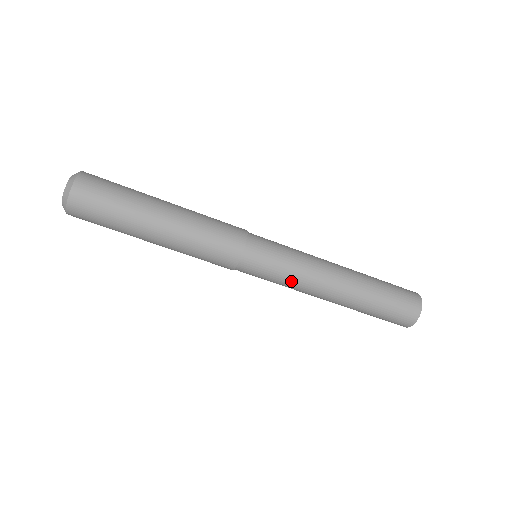
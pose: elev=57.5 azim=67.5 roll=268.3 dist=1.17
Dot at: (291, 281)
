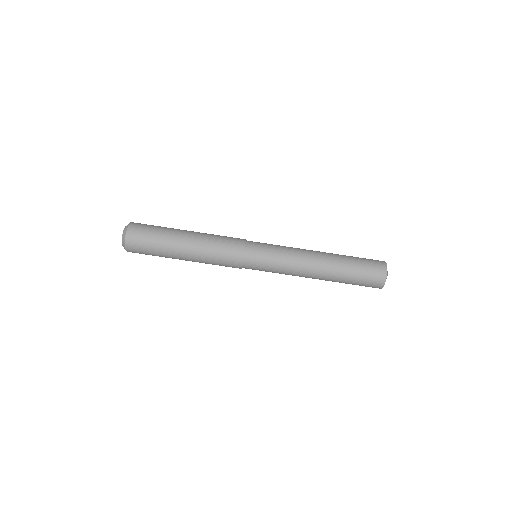
Dot at: (285, 252)
